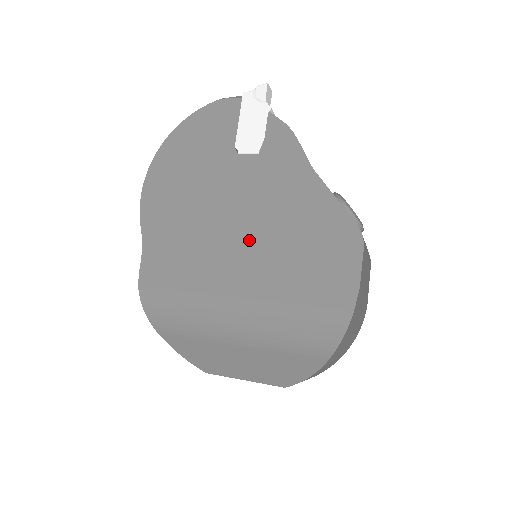
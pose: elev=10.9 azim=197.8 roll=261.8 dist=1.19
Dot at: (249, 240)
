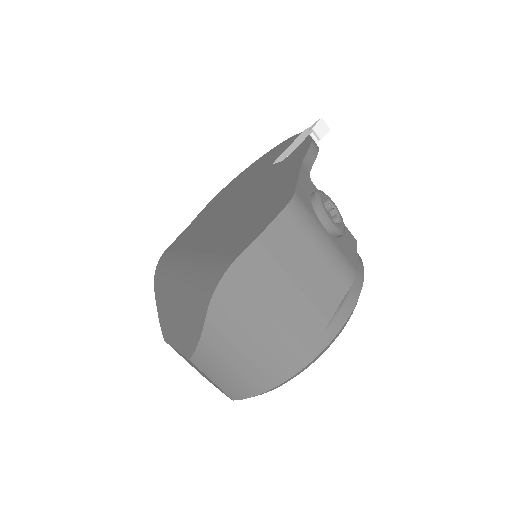
Dot at: (231, 215)
